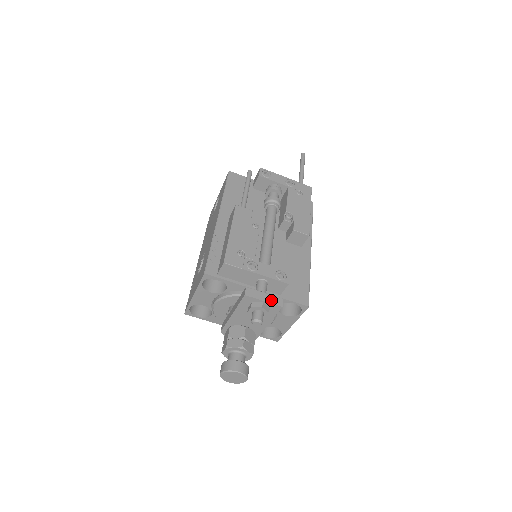
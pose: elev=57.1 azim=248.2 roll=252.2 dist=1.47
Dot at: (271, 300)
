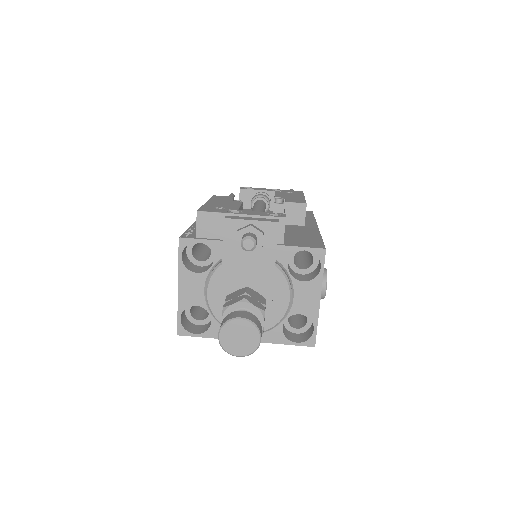
Dot at: (261, 220)
